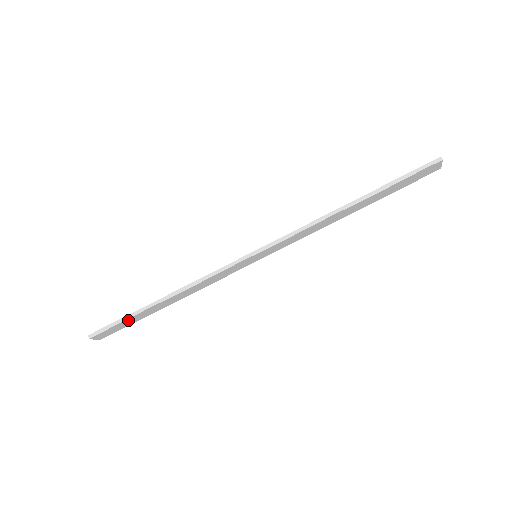
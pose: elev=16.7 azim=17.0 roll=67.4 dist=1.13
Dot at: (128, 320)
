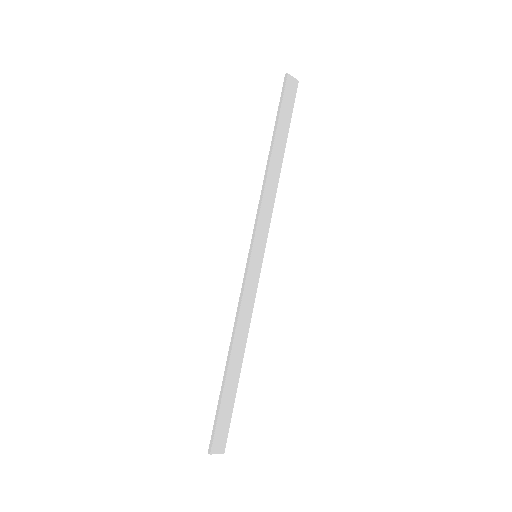
Dot at: (223, 405)
